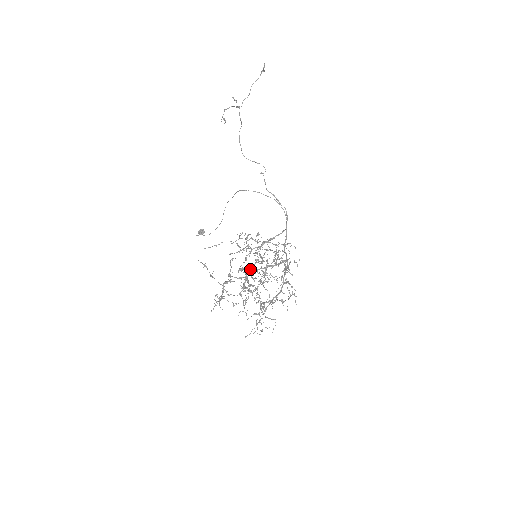
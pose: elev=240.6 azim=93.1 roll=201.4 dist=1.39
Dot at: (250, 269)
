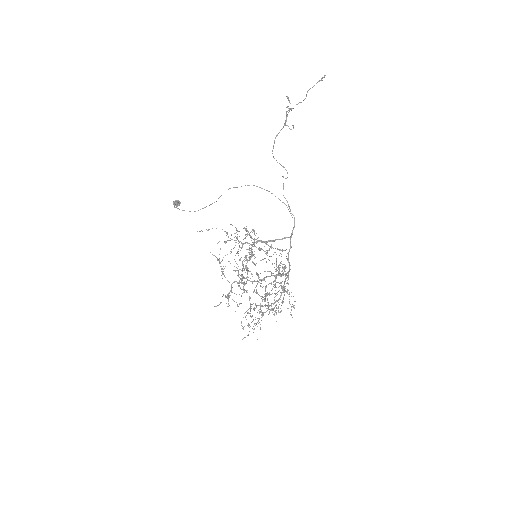
Dot at: occluded
